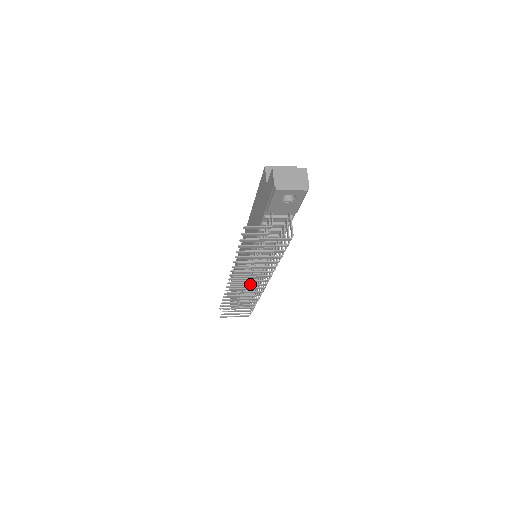
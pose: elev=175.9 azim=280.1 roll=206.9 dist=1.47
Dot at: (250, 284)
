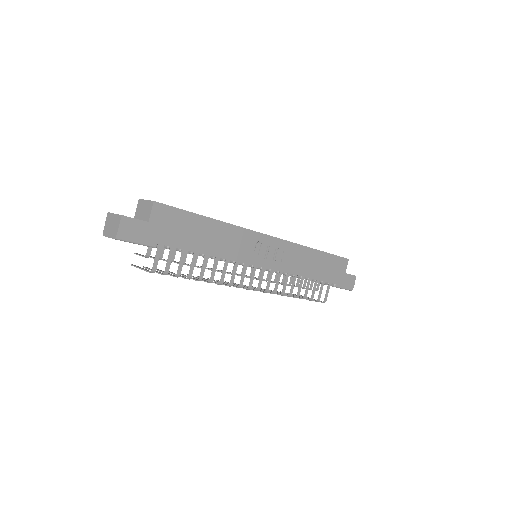
Dot at: (236, 285)
